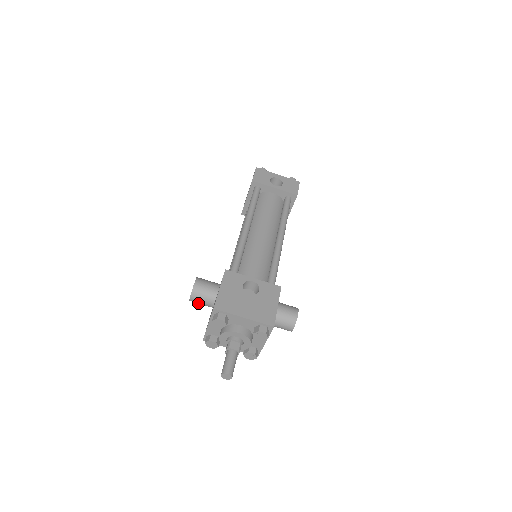
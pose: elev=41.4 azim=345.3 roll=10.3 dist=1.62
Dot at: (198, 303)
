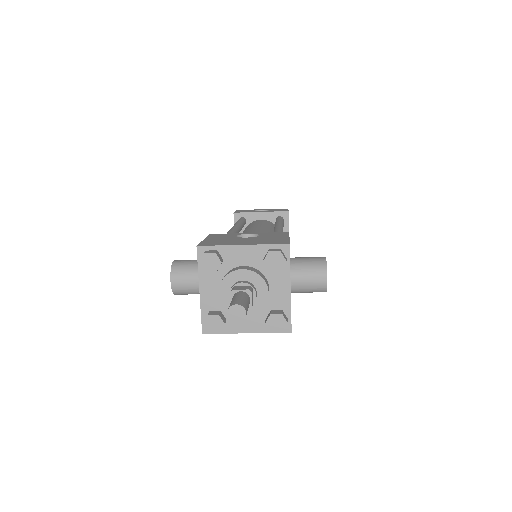
Dot at: (185, 289)
